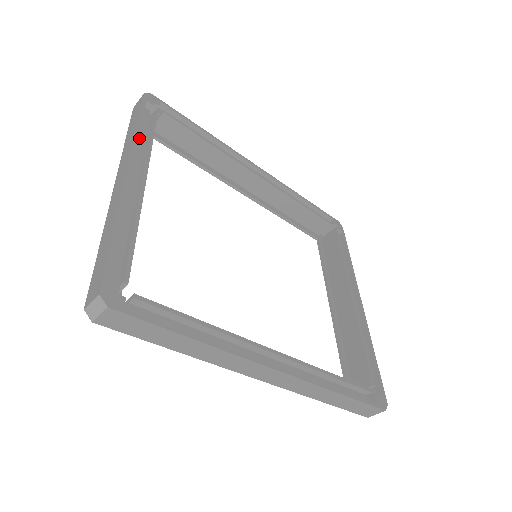
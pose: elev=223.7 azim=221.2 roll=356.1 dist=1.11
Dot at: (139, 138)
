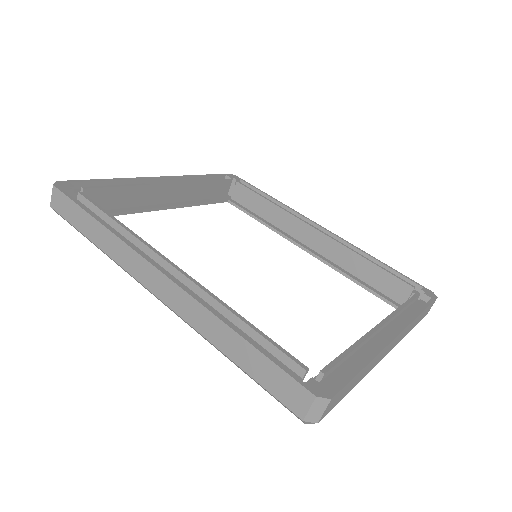
Dot at: occluded
